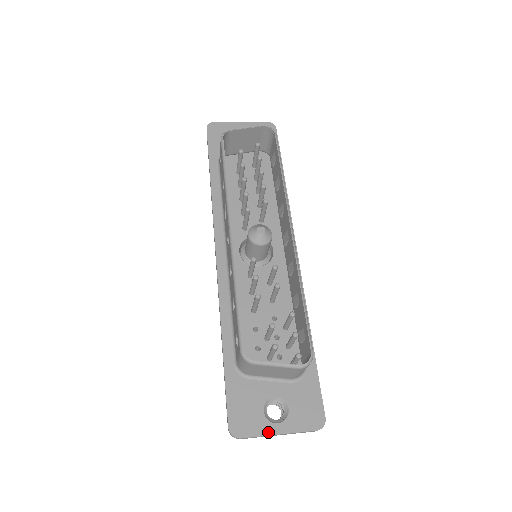
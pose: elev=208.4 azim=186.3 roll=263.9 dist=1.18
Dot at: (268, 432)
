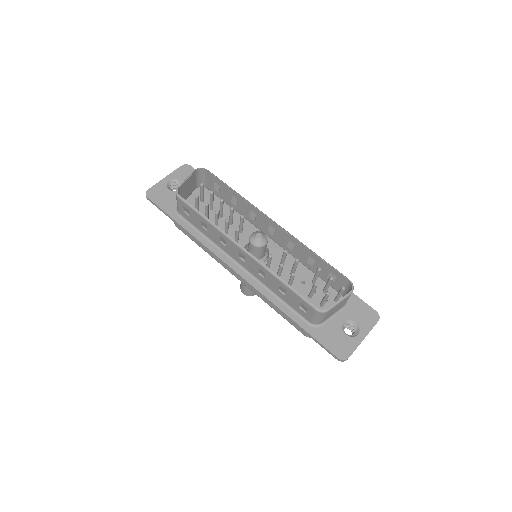
Dot at: (358, 343)
